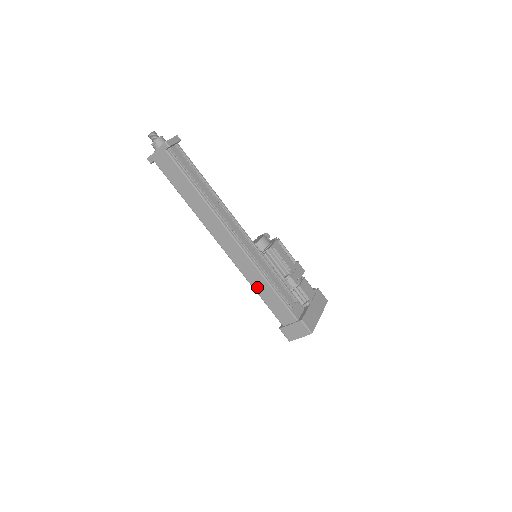
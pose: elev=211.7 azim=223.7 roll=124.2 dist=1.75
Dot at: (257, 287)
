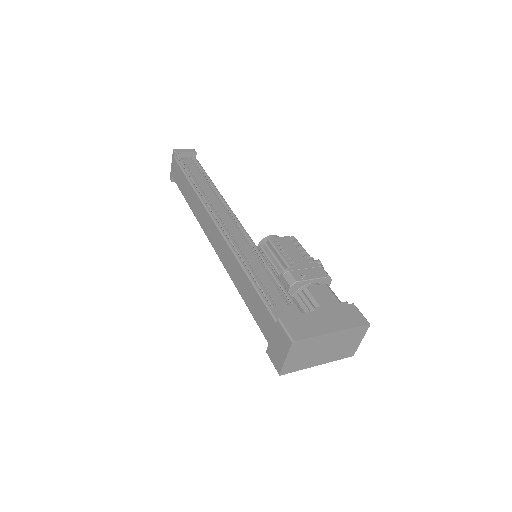
Dot at: (239, 286)
